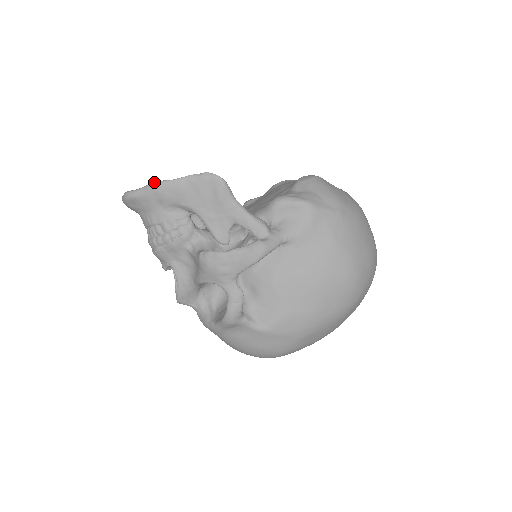
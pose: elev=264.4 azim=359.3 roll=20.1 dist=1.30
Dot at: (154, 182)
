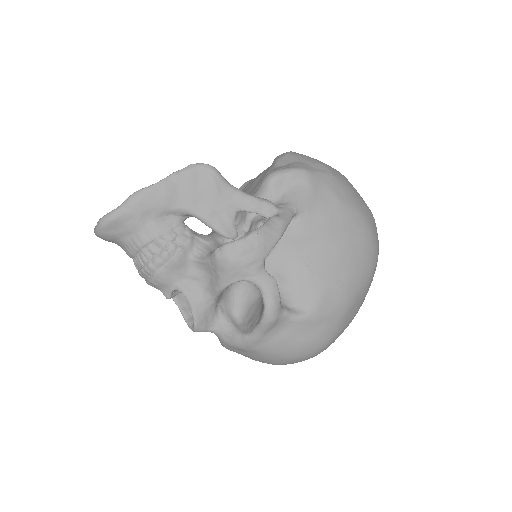
Dot at: (134, 192)
